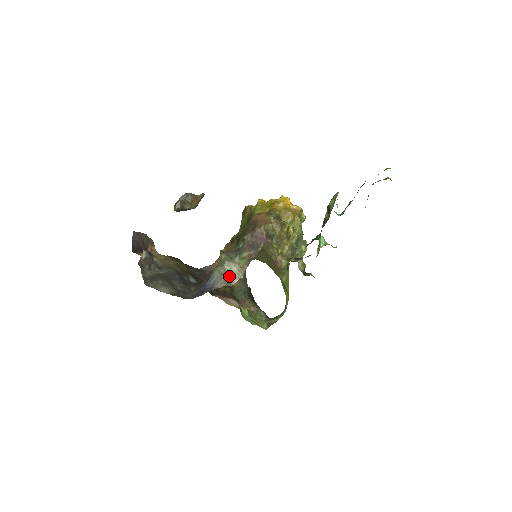
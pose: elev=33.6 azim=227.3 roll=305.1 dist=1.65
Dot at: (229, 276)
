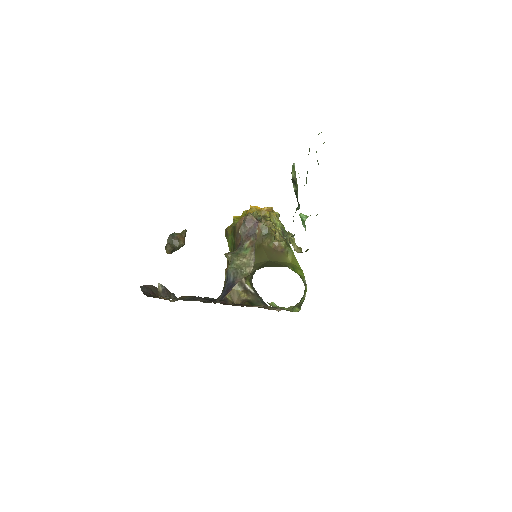
Dot at: (243, 268)
